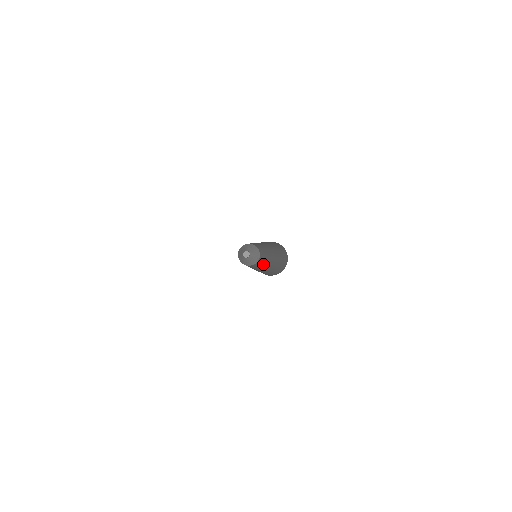
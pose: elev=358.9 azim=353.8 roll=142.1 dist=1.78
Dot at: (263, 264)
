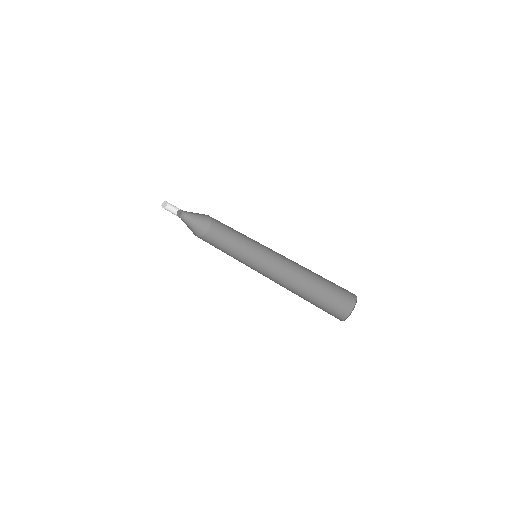
Dot at: (254, 243)
